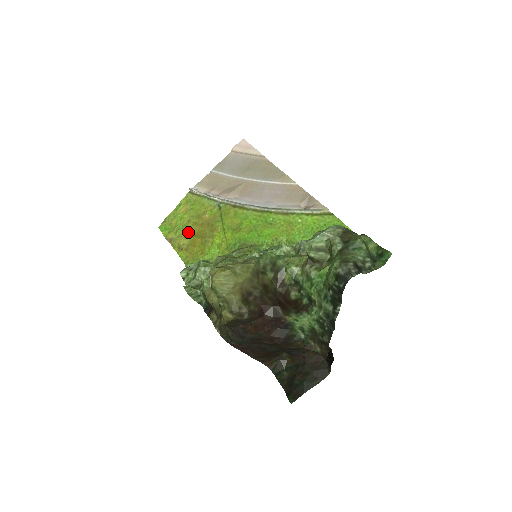
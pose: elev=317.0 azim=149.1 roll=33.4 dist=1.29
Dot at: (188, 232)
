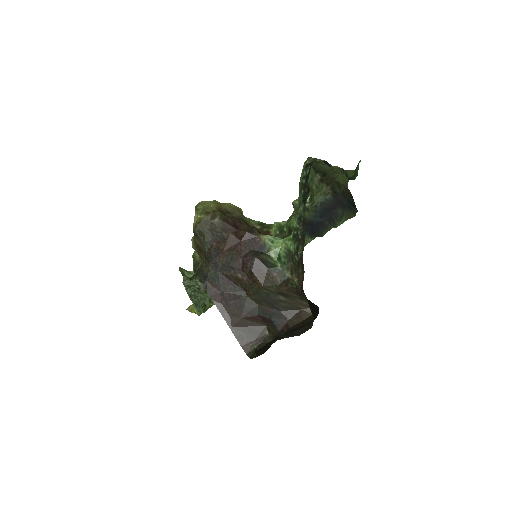
Dot at: occluded
